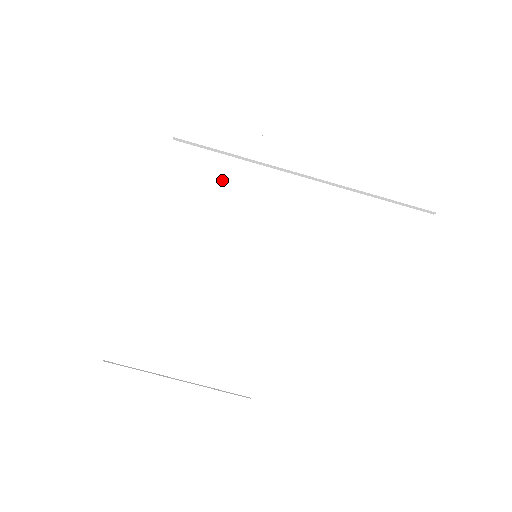
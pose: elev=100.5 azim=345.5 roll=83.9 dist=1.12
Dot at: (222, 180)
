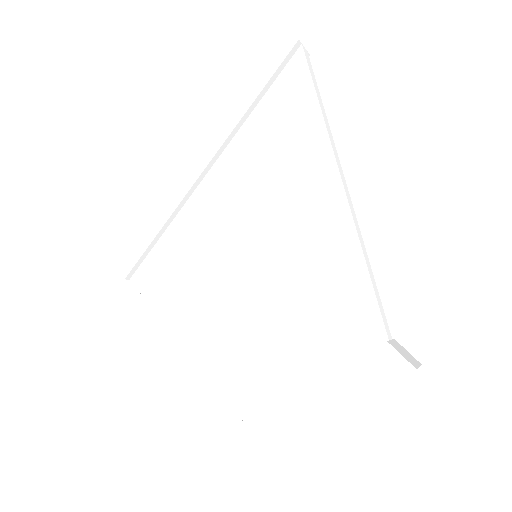
Dot at: (177, 254)
